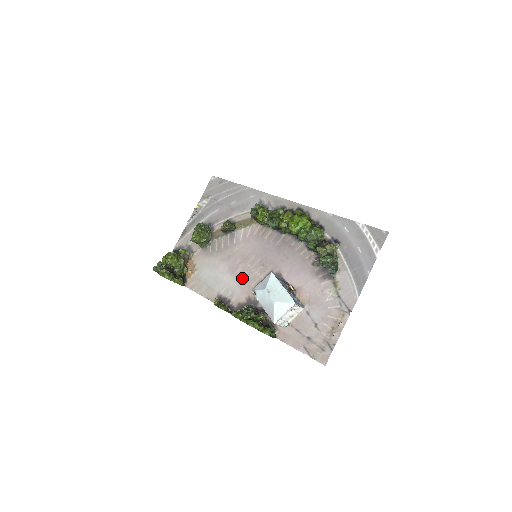
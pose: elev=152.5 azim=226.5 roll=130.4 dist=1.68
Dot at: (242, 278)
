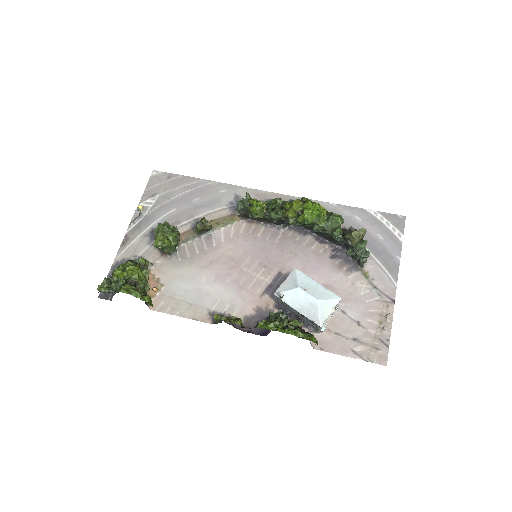
Dot at: (240, 285)
